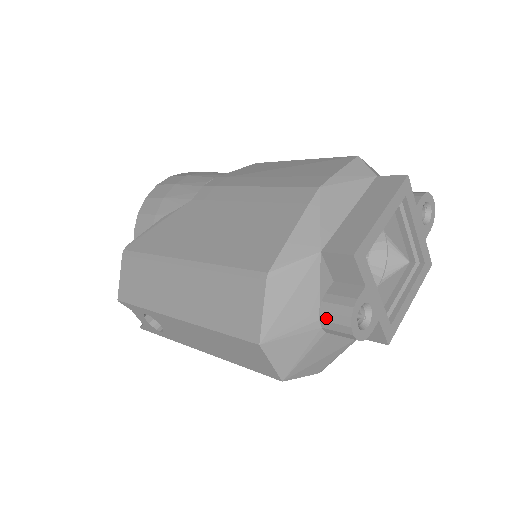
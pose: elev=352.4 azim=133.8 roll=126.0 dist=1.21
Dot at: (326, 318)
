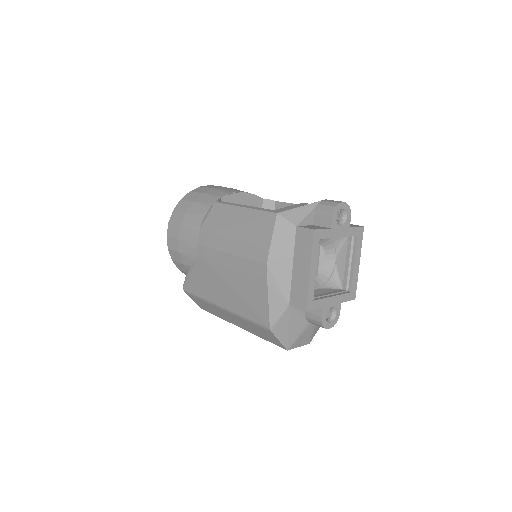
Dot at: (312, 323)
